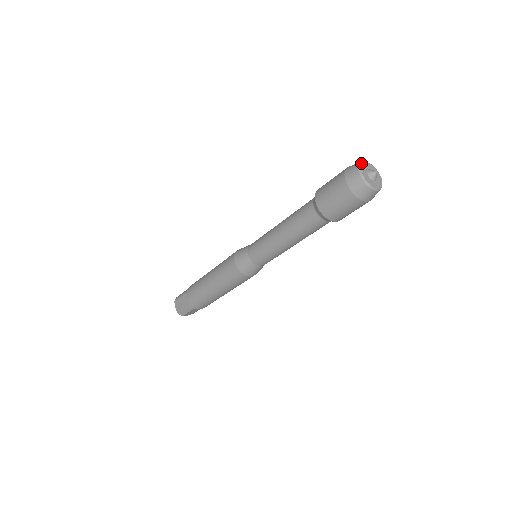
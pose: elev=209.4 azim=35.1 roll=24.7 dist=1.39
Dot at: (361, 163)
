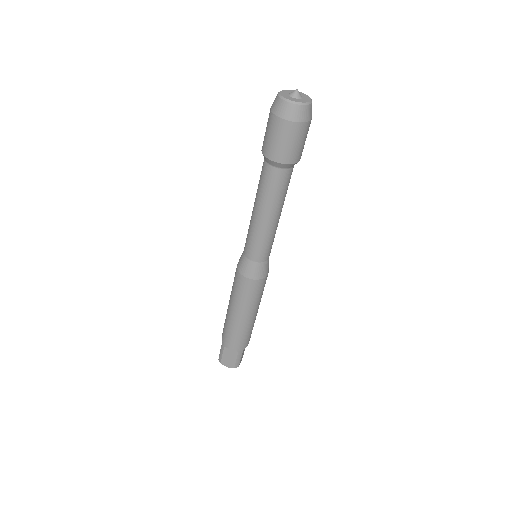
Dot at: (291, 90)
